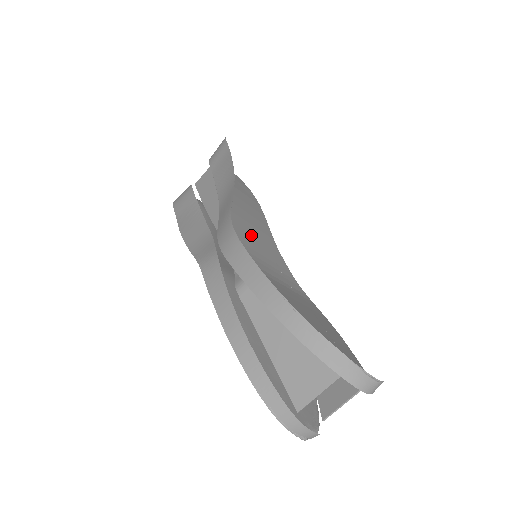
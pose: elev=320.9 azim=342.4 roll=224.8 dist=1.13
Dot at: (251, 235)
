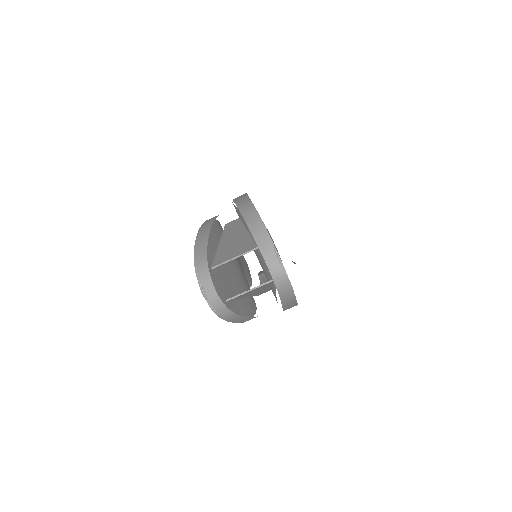
Dot at: occluded
